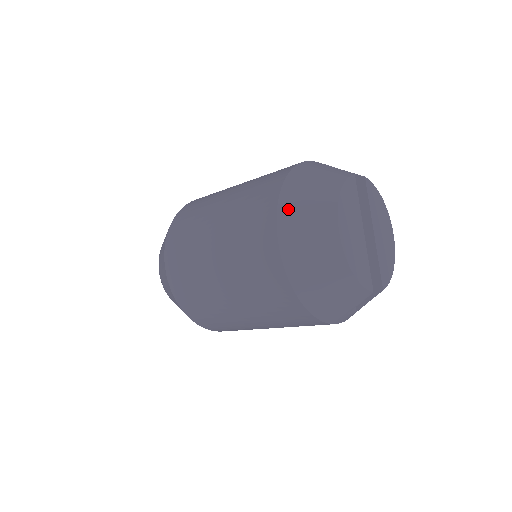
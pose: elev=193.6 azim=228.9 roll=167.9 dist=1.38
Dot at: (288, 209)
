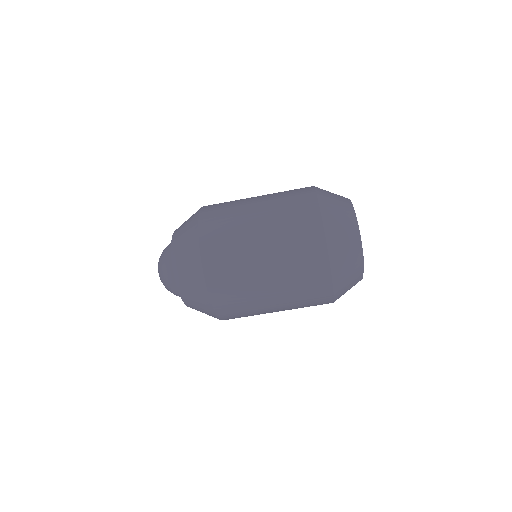
Dot at: (324, 200)
